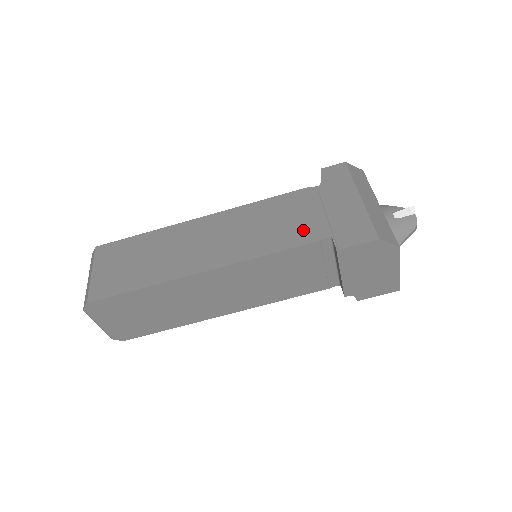
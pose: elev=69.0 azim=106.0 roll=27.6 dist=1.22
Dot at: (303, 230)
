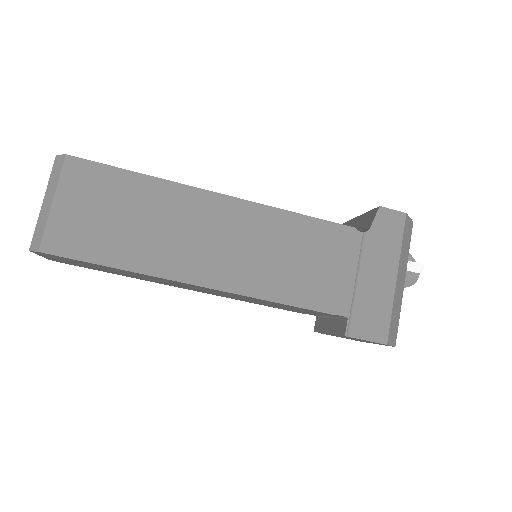
Dot at: (325, 290)
